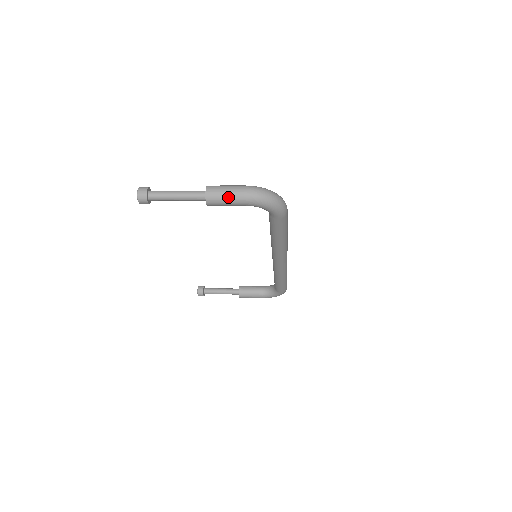
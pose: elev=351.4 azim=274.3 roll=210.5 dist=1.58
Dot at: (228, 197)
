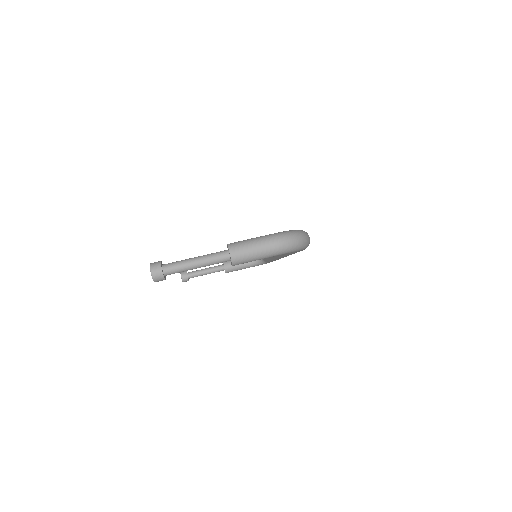
Dot at: (256, 255)
